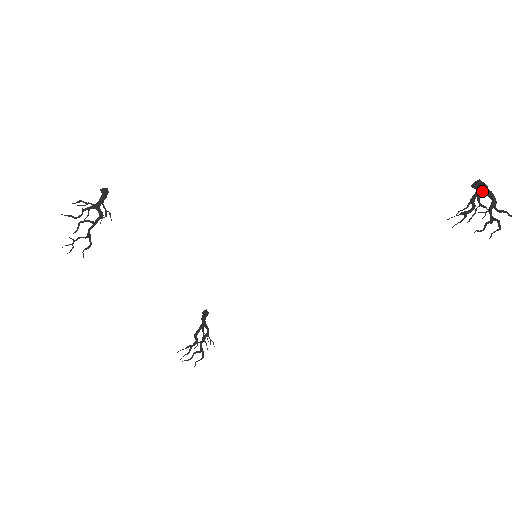
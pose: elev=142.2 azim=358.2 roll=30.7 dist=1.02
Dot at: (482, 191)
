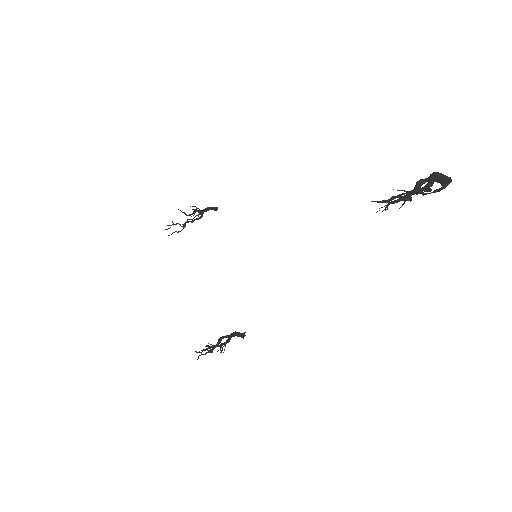
Dot at: occluded
